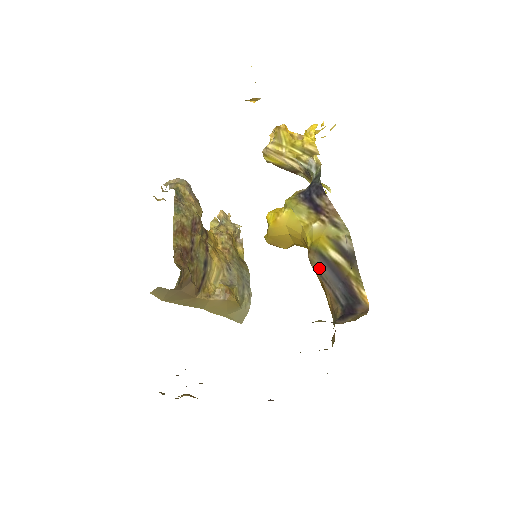
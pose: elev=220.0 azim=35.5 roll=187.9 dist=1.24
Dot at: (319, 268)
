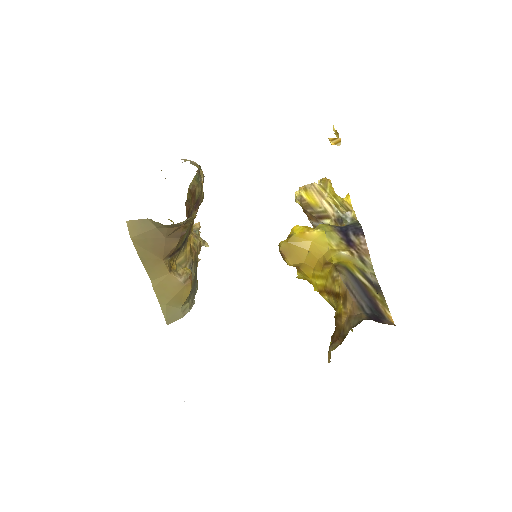
Dot at: (347, 279)
